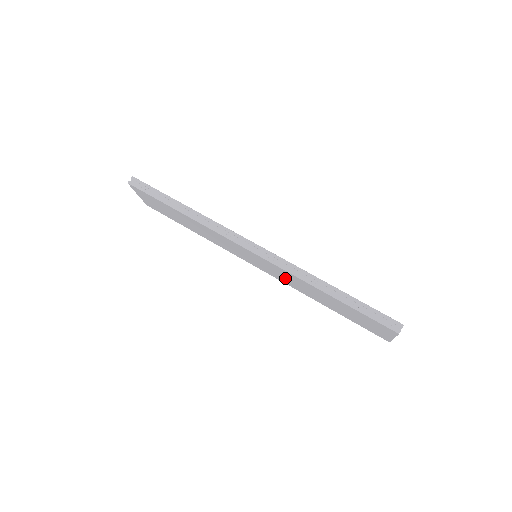
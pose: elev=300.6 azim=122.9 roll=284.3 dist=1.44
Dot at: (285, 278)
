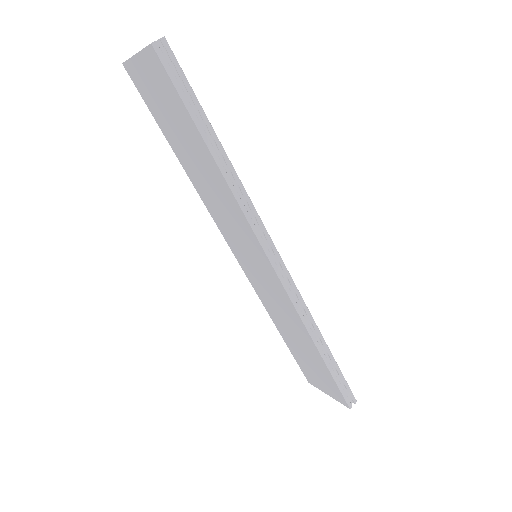
Dot at: (270, 296)
